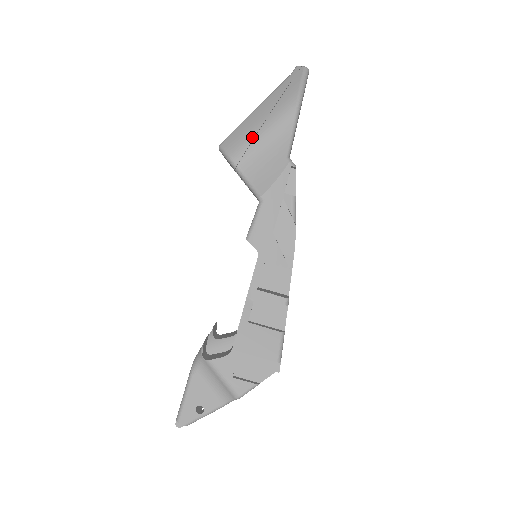
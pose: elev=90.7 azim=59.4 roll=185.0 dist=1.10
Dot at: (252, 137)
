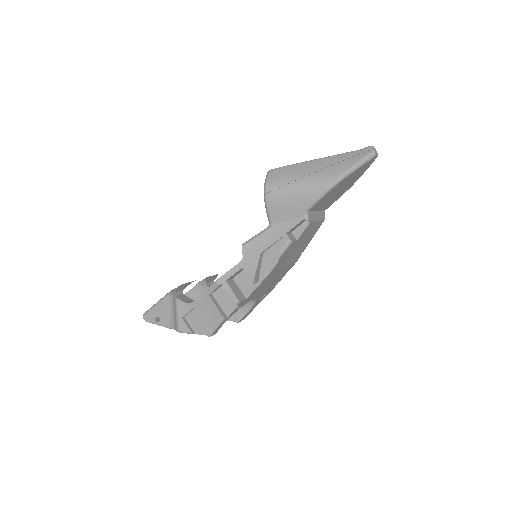
Dot at: (290, 181)
